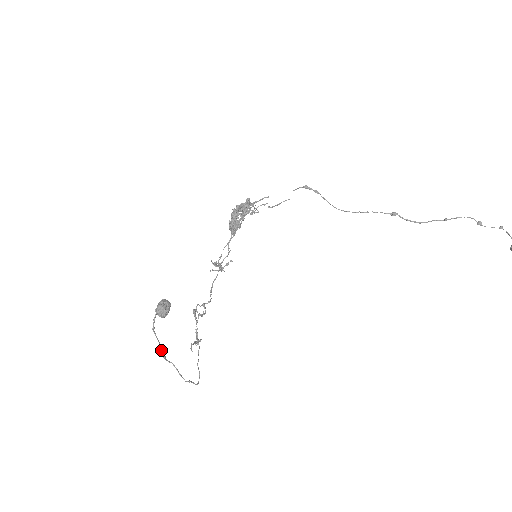
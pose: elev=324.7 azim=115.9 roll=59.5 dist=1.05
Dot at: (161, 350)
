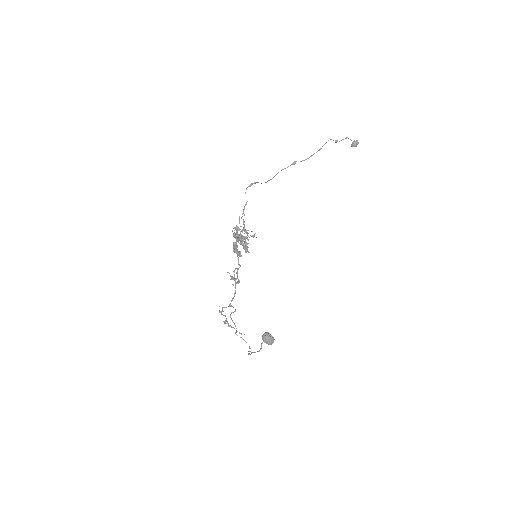
Dot at: occluded
